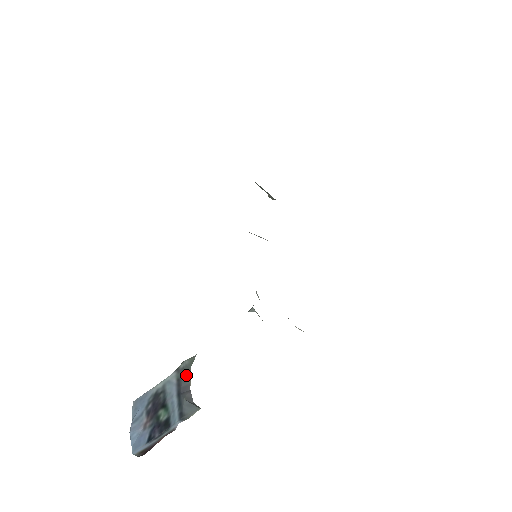
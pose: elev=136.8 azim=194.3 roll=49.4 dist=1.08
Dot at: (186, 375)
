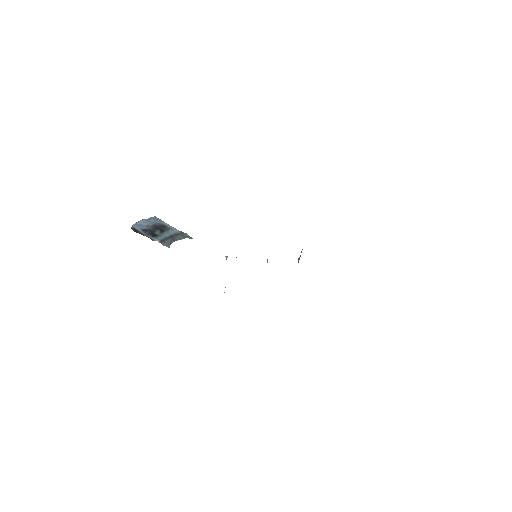
Dot at: (181, 237)
